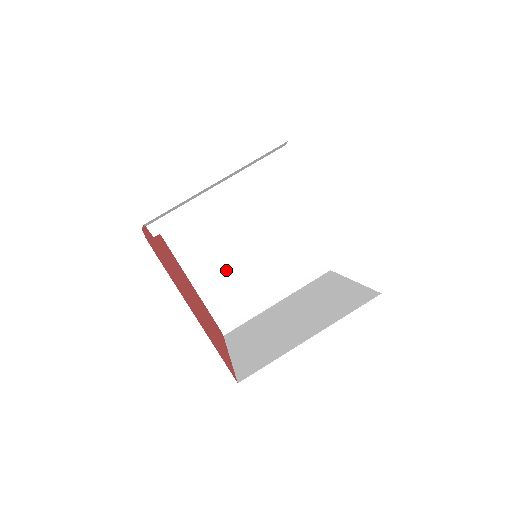
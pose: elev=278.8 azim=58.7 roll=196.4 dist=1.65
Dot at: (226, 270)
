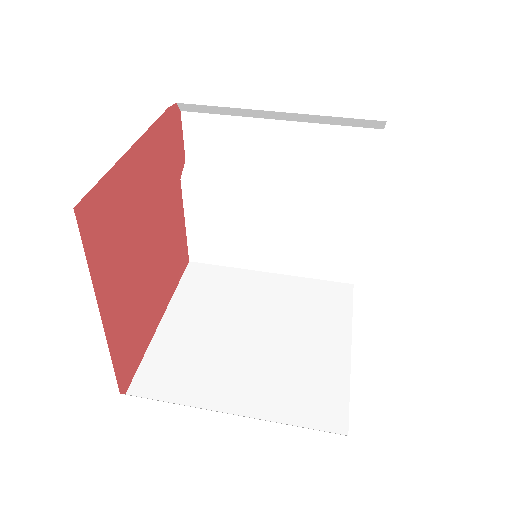
Dot at: (209, 337)
